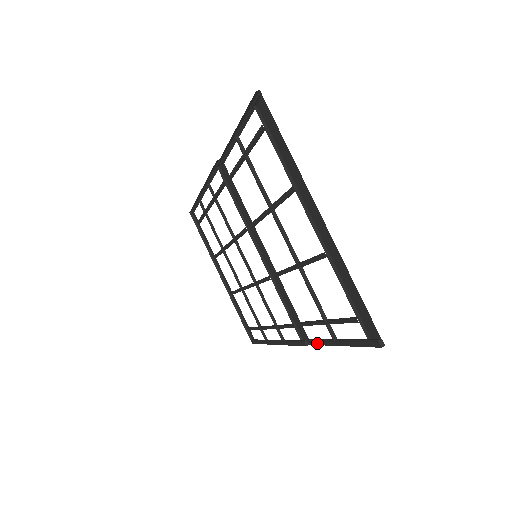
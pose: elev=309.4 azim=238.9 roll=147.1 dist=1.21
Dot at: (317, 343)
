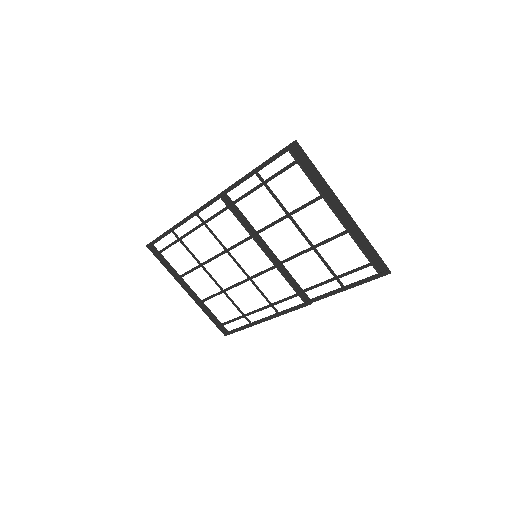
Dot at: (323, 297)
